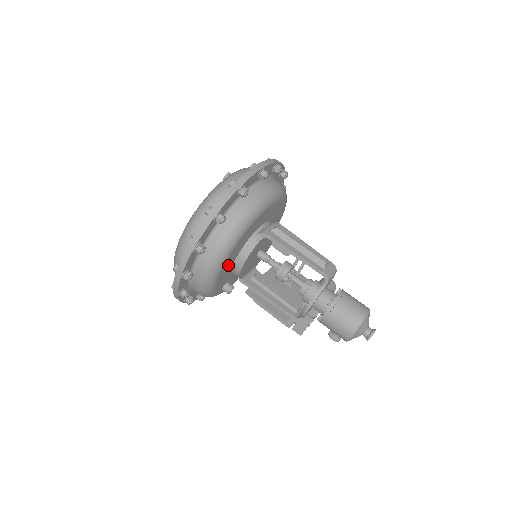
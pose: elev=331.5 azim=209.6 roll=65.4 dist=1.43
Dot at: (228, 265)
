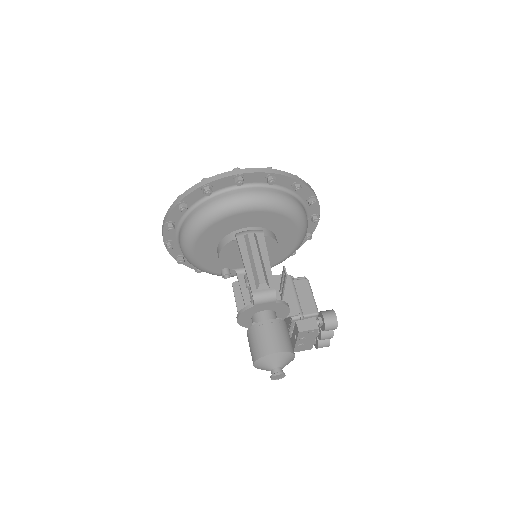
Dot at: (206, 251)
